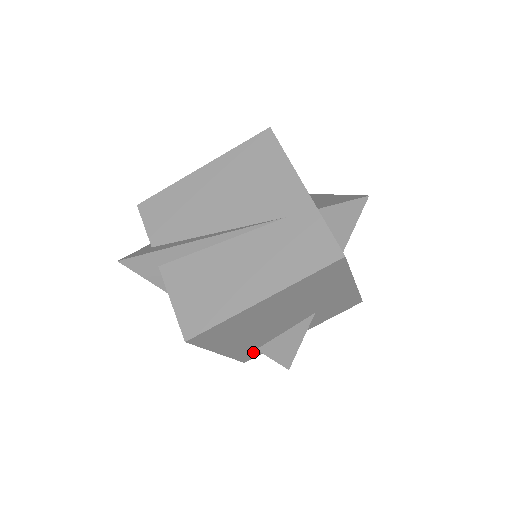
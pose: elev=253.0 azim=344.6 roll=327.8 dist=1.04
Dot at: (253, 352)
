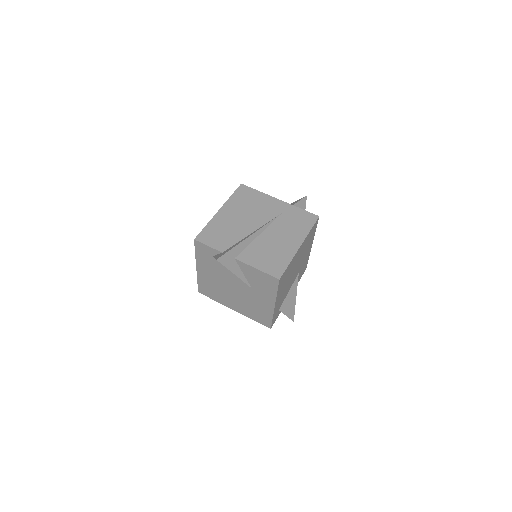
Dot at: (277, 314)
